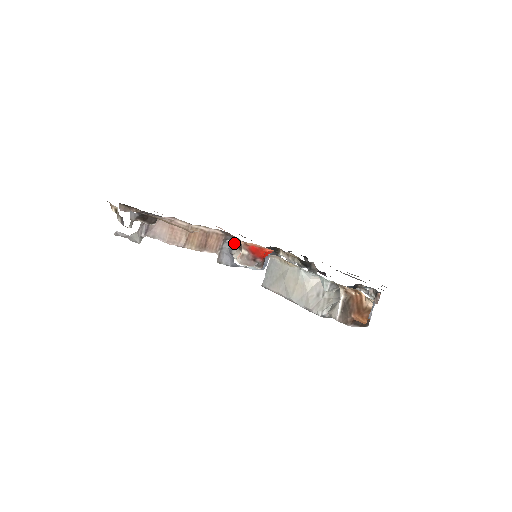
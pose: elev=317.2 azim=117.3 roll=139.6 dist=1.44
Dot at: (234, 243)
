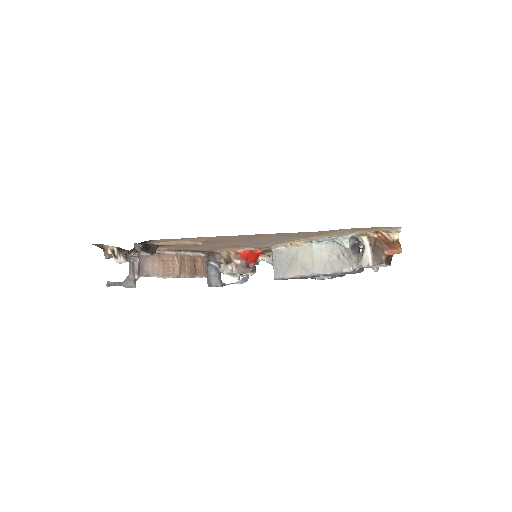
Dot at: (219, 261)
